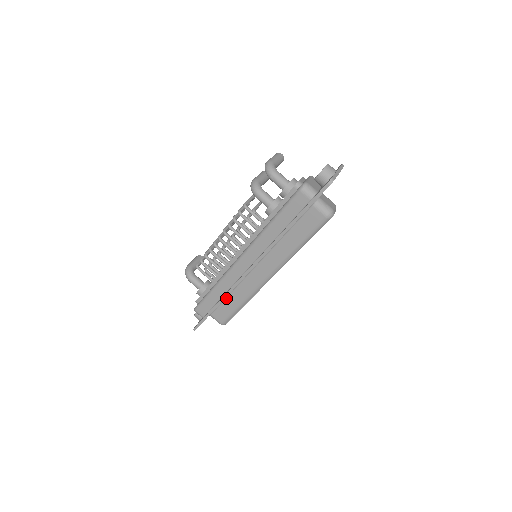
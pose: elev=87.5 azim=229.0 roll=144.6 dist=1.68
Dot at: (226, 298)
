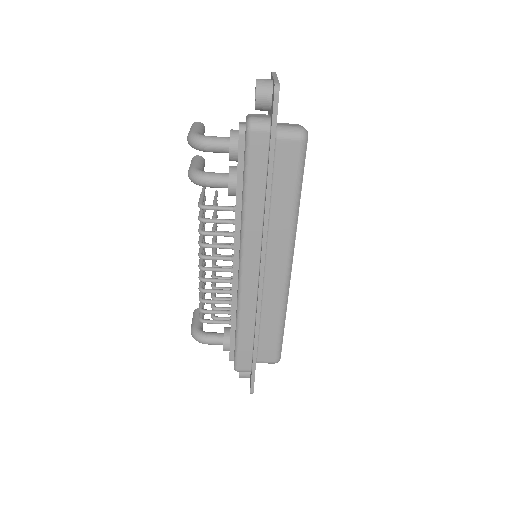
Dot at: (259, 329)
